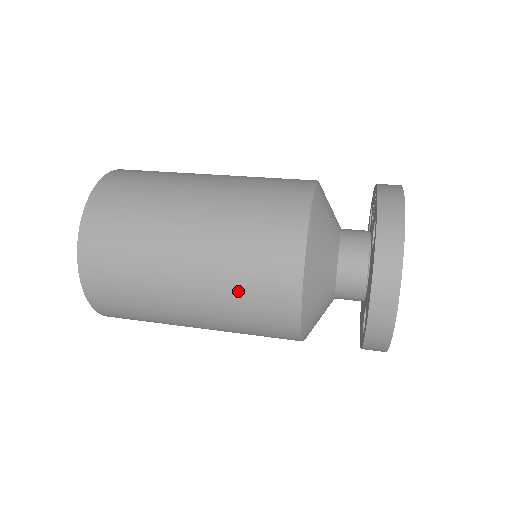
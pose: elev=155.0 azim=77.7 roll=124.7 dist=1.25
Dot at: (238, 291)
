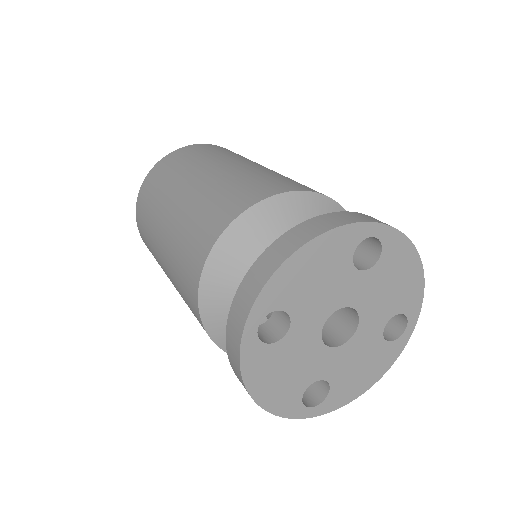
Dot at: occluded
